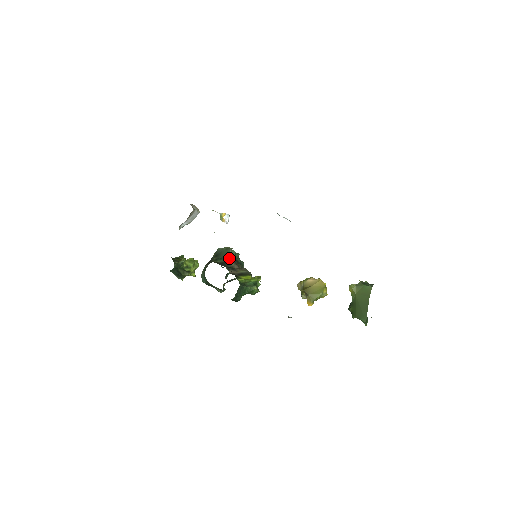
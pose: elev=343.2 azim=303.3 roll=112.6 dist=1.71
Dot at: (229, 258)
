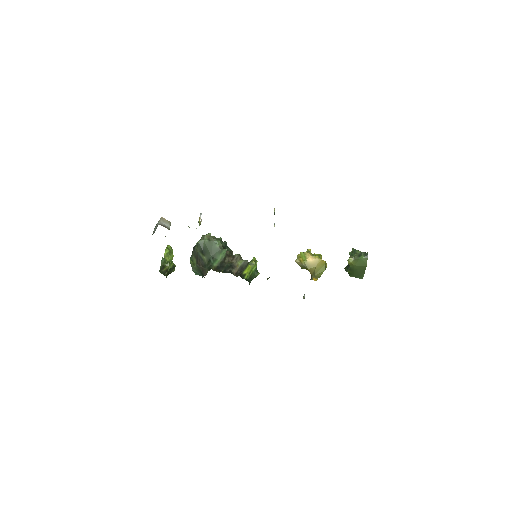
Dot at: (221, 255)
